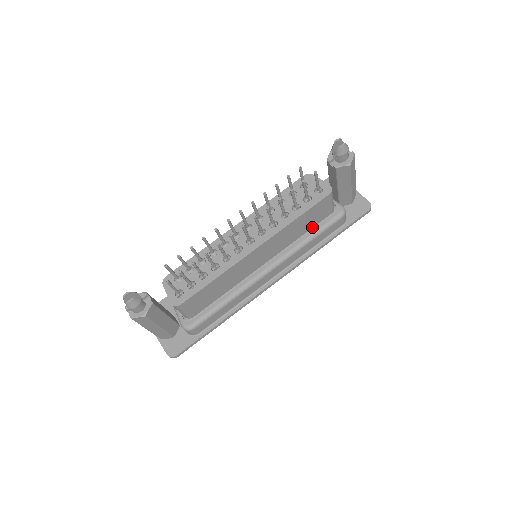
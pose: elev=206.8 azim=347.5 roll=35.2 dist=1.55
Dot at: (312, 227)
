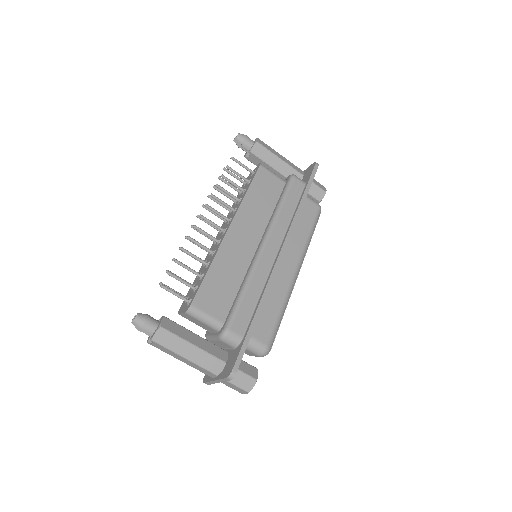
Dot at: (277, 201)
